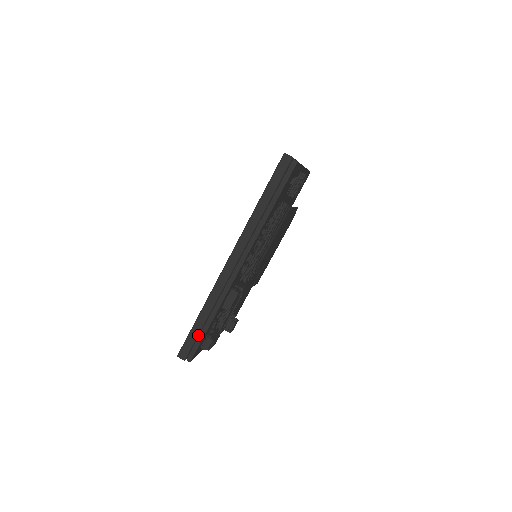
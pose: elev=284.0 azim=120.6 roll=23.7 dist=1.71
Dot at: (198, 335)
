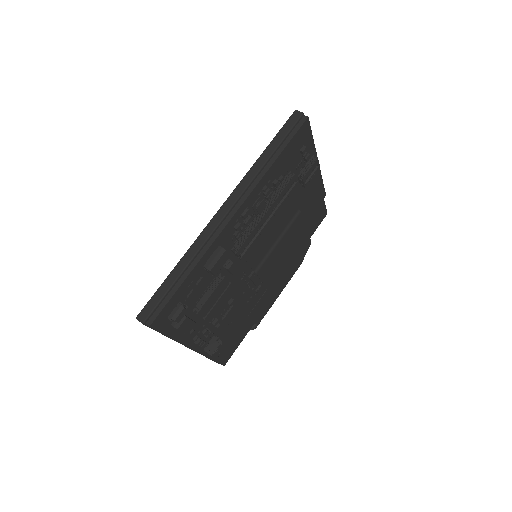
Dot at: (167, 292)
